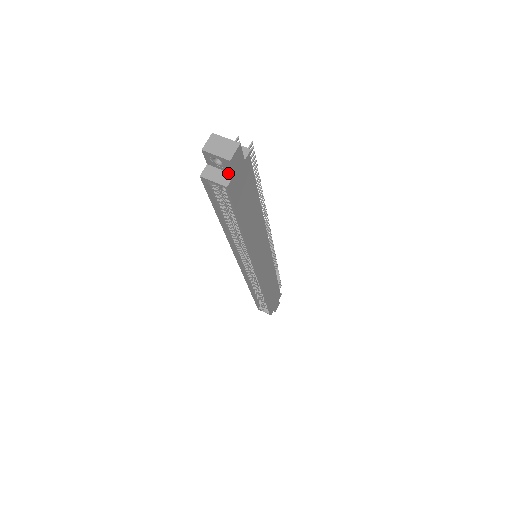
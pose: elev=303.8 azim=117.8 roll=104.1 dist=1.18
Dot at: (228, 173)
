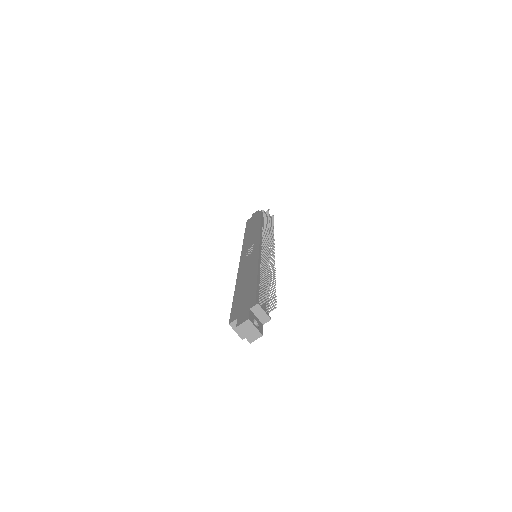
Dot at: occluded
